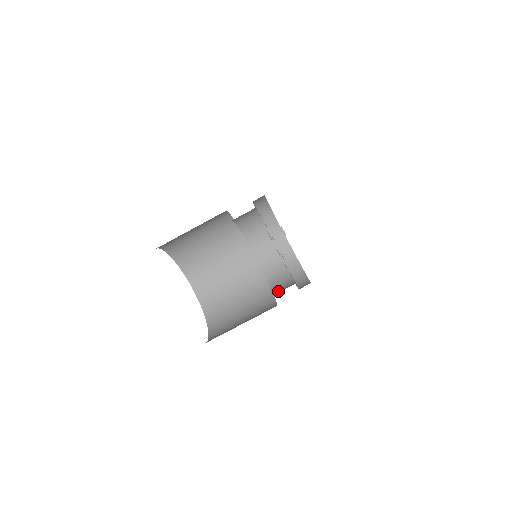
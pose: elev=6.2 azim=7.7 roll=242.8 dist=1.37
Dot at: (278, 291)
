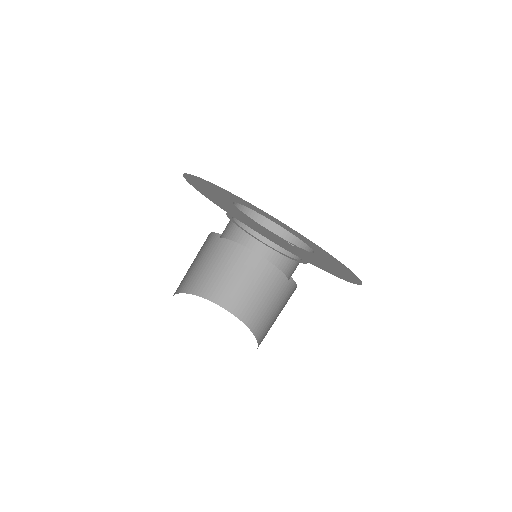
Dot at: (285, 266)
